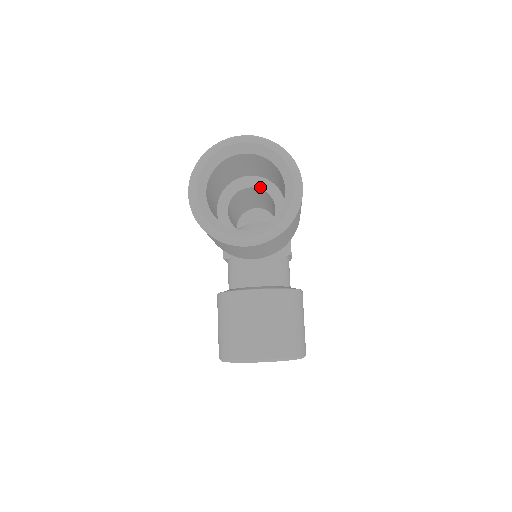
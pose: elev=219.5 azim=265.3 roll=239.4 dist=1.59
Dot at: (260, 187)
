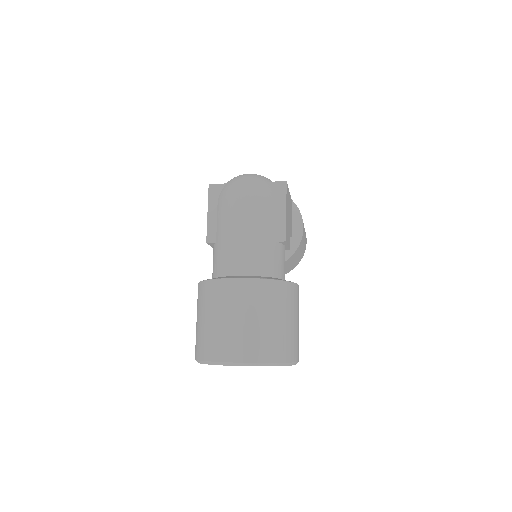
Dot at: occluded
